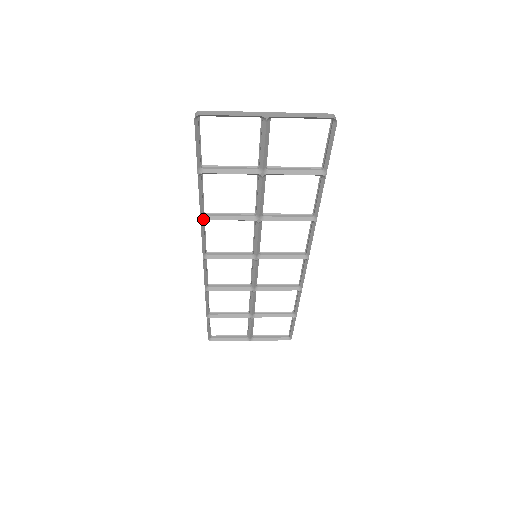
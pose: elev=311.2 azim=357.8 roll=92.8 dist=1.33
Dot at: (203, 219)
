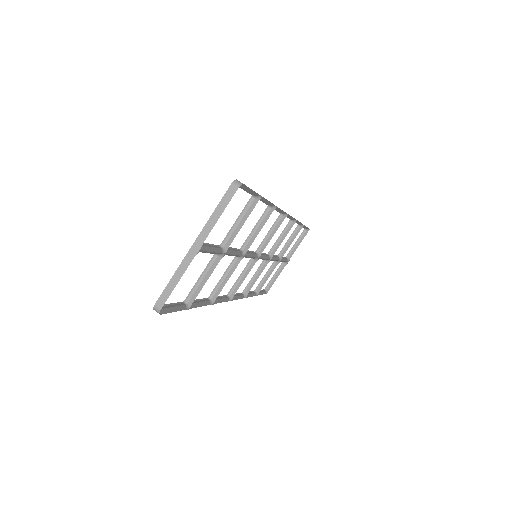
Dot at: (213, 302)
